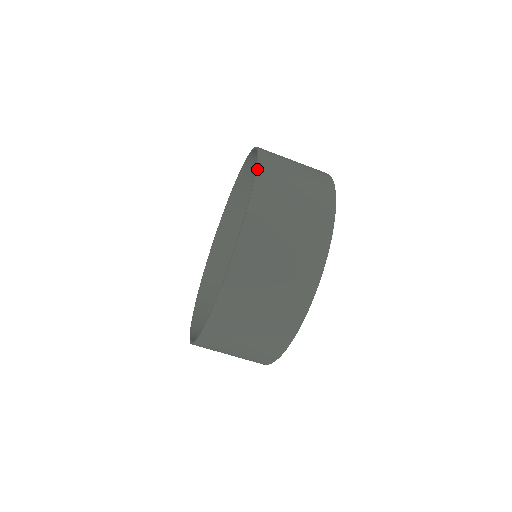
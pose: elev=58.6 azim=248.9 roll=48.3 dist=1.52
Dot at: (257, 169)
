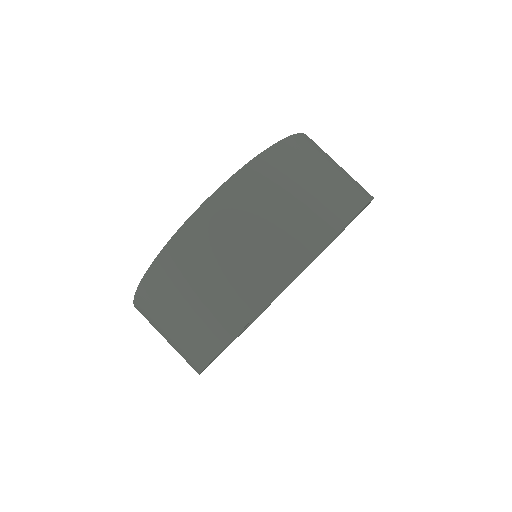
Dot at: occluded
